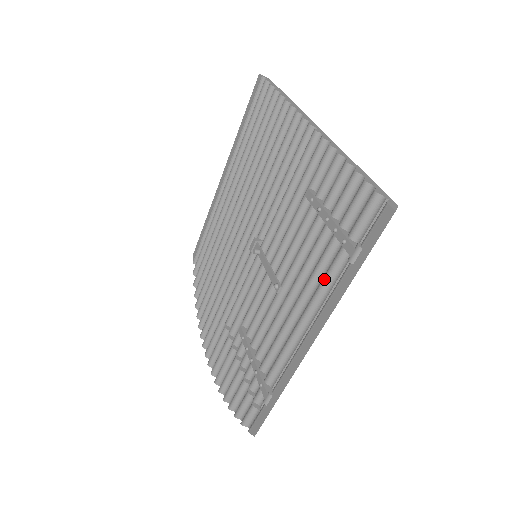
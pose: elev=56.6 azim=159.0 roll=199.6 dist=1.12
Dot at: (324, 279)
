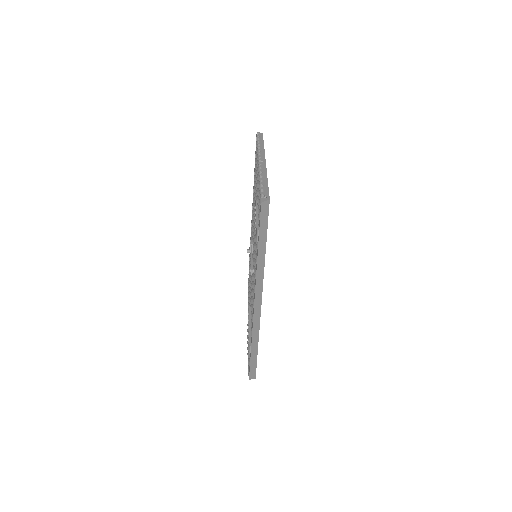
Dot at: (256, 257)
